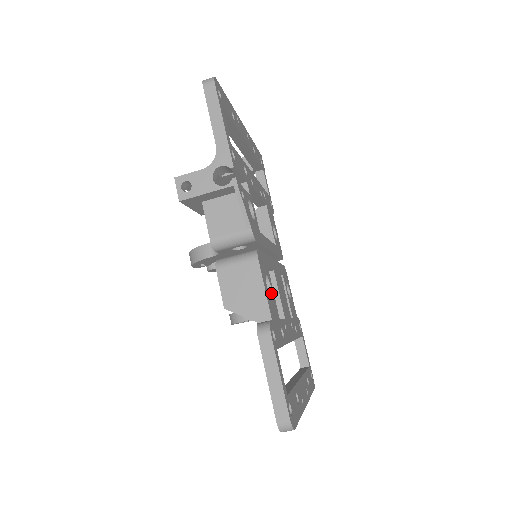
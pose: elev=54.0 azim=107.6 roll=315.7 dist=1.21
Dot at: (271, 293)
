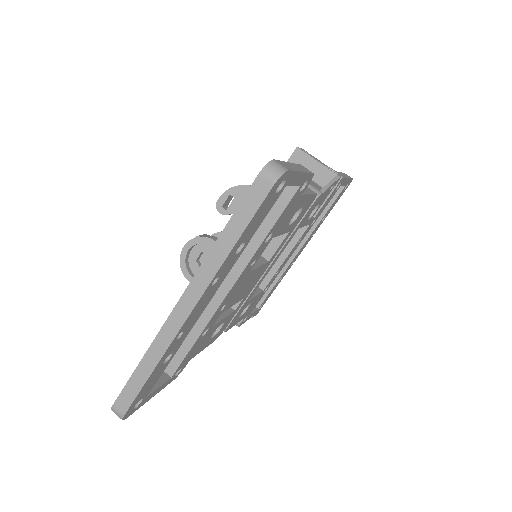
Dot at: occluded
